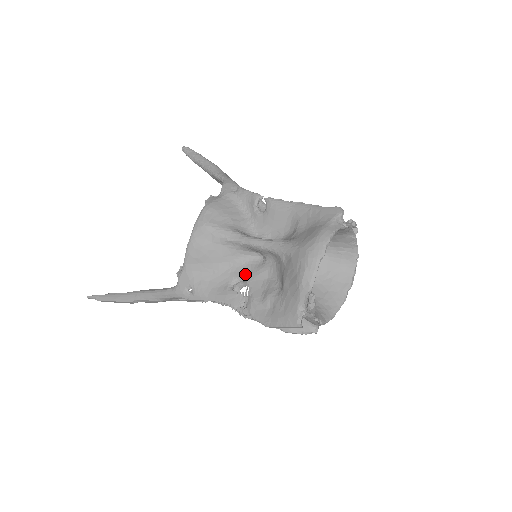
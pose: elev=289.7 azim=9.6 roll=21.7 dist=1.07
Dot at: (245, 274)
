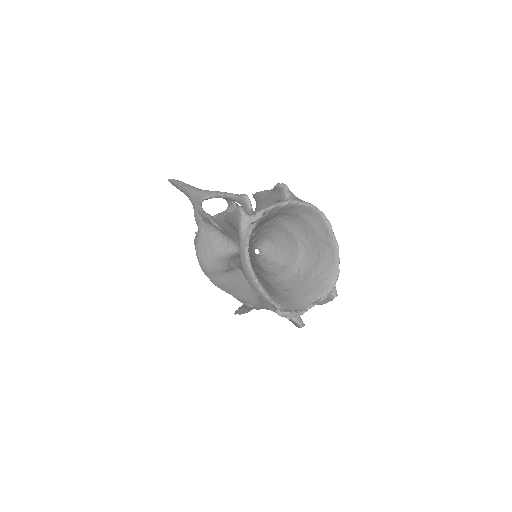
Dot at: occluded
